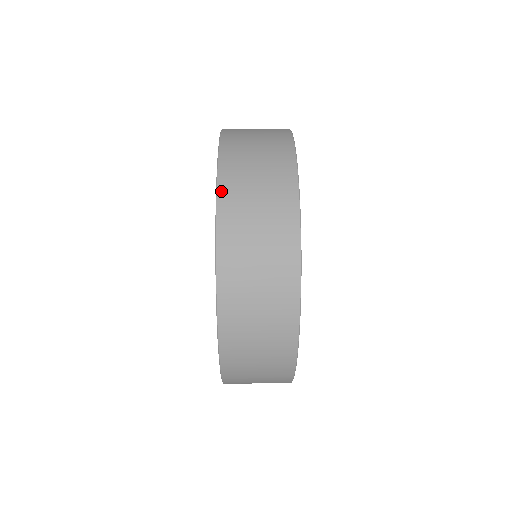
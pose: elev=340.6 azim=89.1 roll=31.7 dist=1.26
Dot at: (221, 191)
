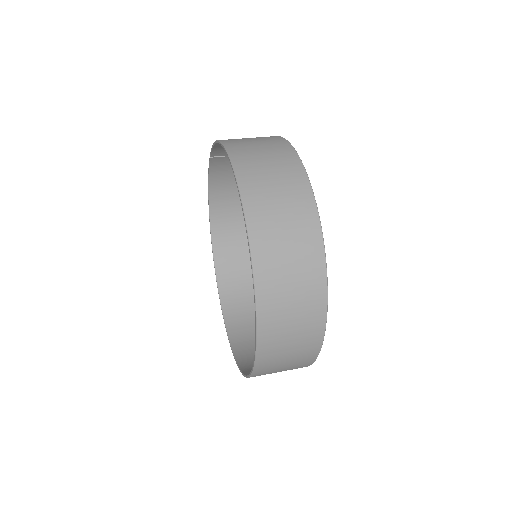
Dot at: (256, 259)
